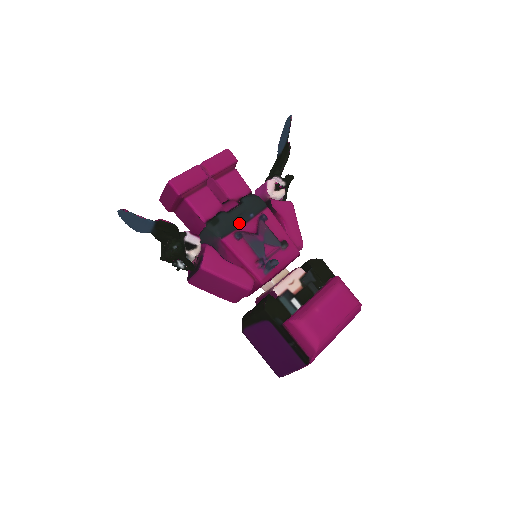
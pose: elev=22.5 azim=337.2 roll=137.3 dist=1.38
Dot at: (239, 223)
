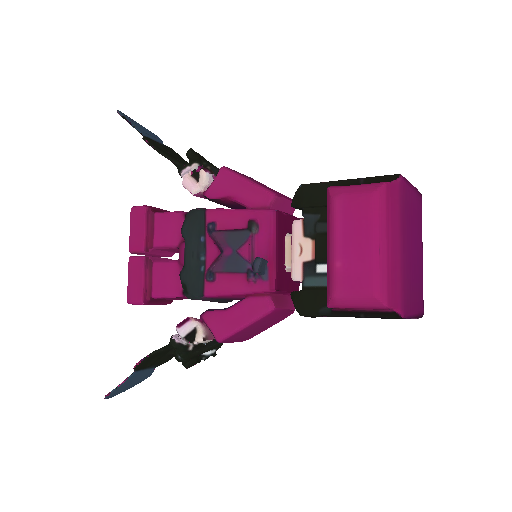
Dot at: (201, 262)
